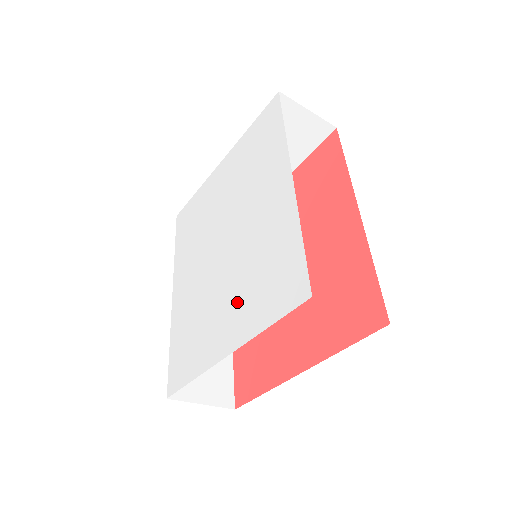
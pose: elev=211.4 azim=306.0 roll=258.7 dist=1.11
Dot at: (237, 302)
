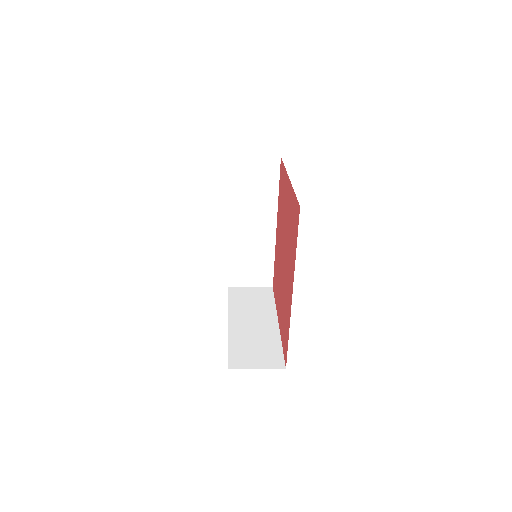
Dot at: occluded
